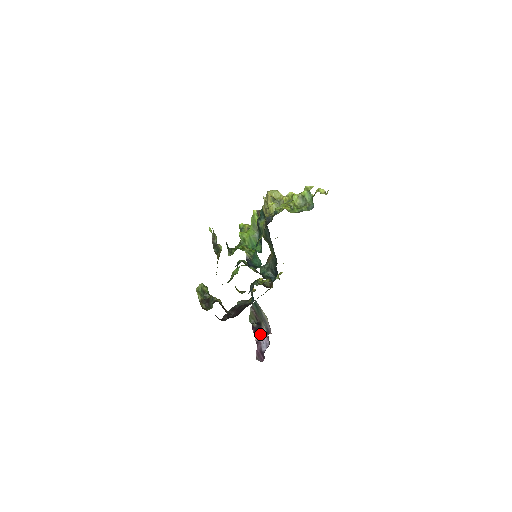
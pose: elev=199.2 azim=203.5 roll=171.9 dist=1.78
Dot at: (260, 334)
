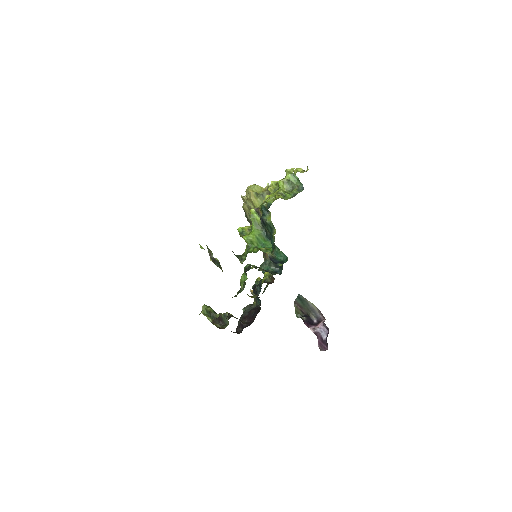
Dot at: (313, 325)
